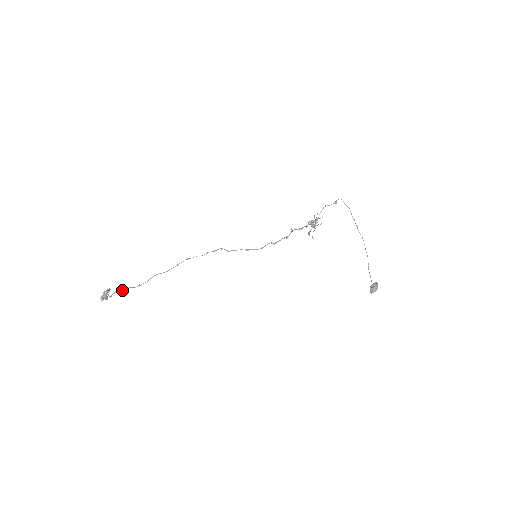
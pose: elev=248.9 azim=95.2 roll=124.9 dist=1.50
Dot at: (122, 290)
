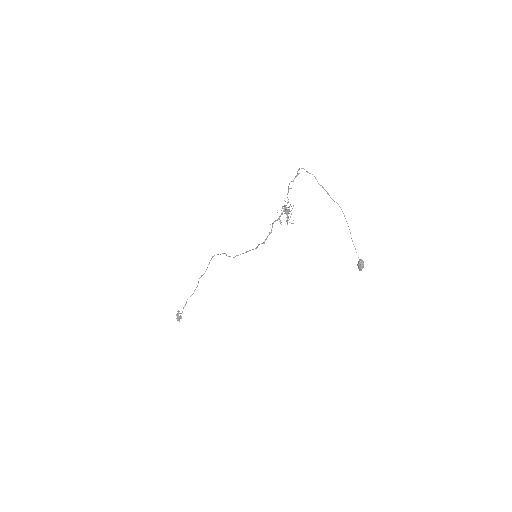
Dot at: (186, 303)
